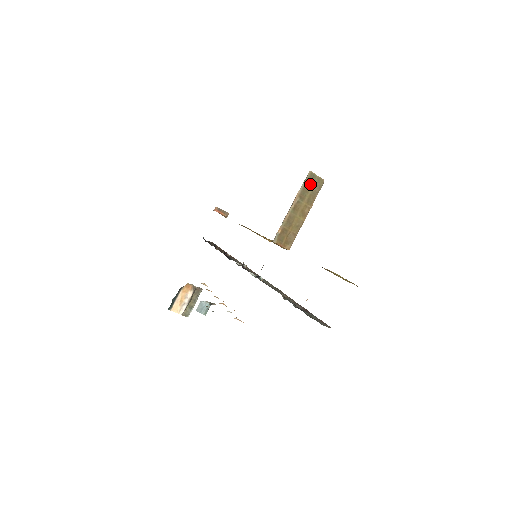
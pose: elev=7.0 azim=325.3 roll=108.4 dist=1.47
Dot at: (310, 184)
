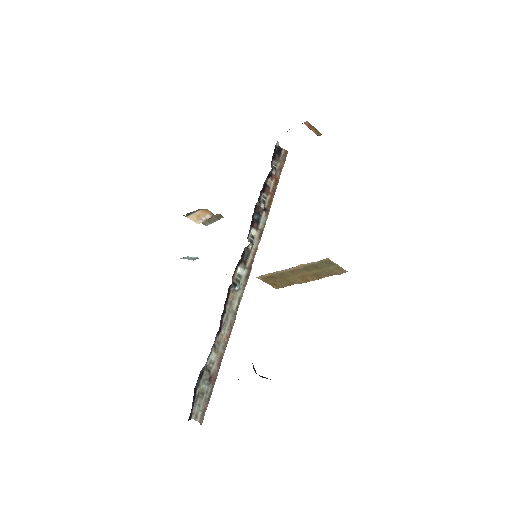
Dot at: (324, 266)
